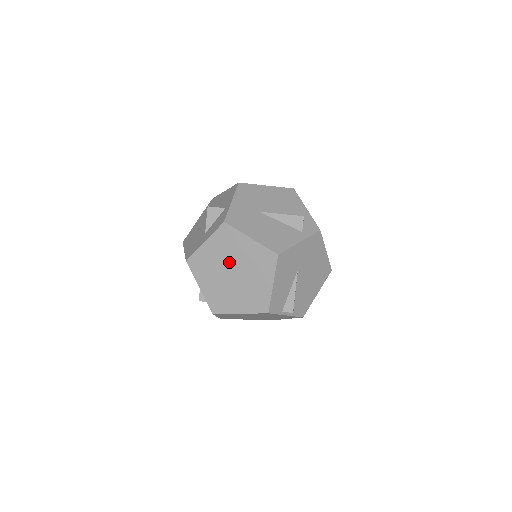
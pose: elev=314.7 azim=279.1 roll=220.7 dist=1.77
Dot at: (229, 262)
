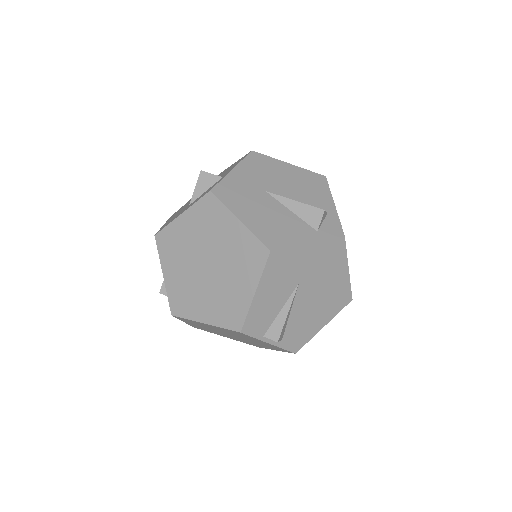
Dot at: (205, 248)
